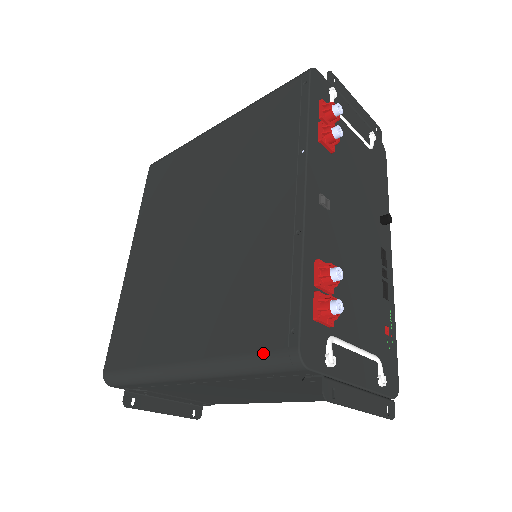
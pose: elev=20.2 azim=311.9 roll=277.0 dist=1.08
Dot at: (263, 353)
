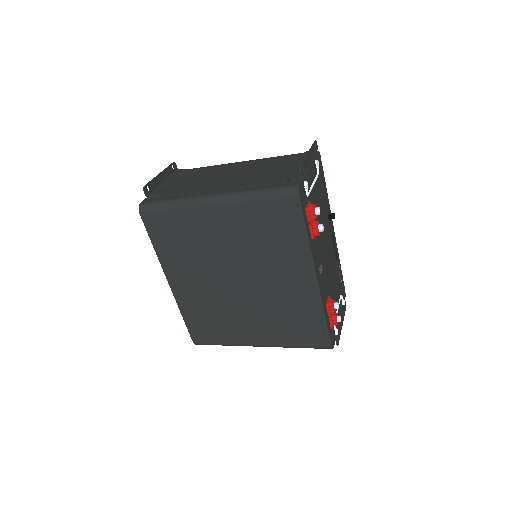
Dot at: (312, 347)
